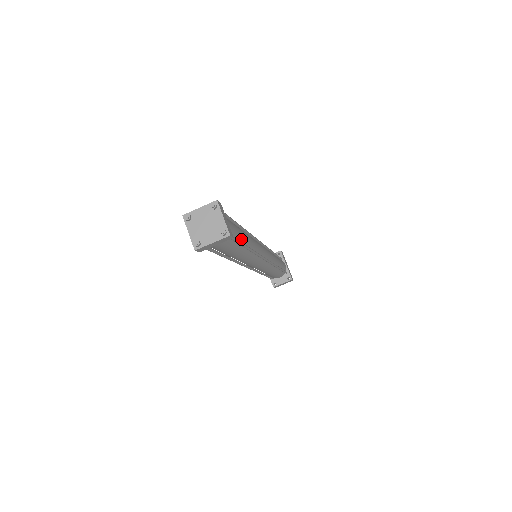
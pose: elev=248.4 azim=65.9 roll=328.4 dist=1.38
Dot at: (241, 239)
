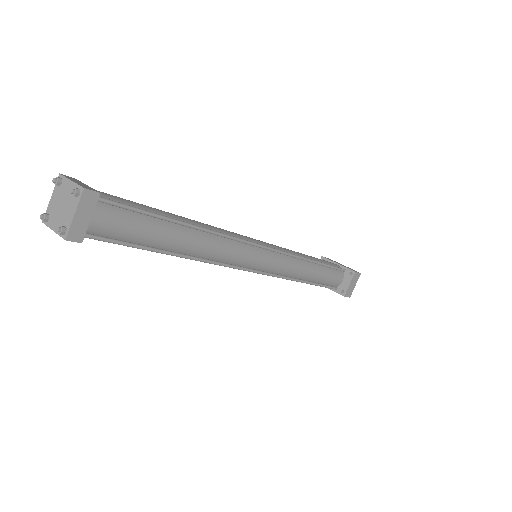
Dot at: (156, 213)
